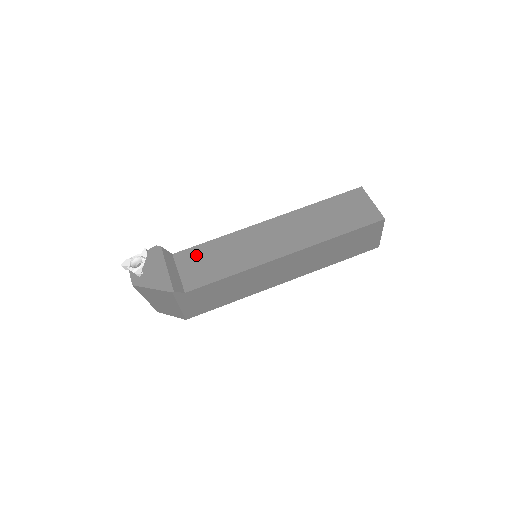
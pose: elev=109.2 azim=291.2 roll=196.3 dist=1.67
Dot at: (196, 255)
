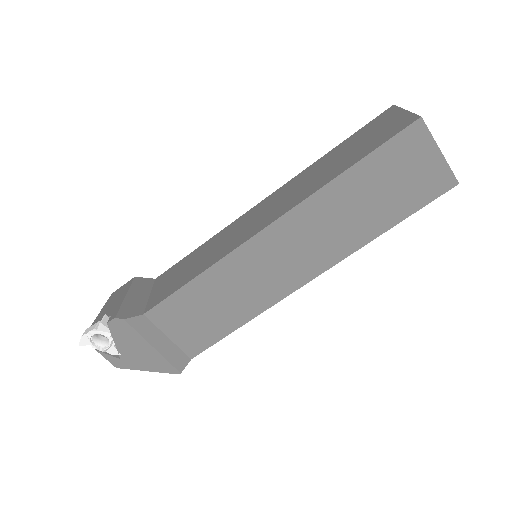
Dot at: (179, 309)
